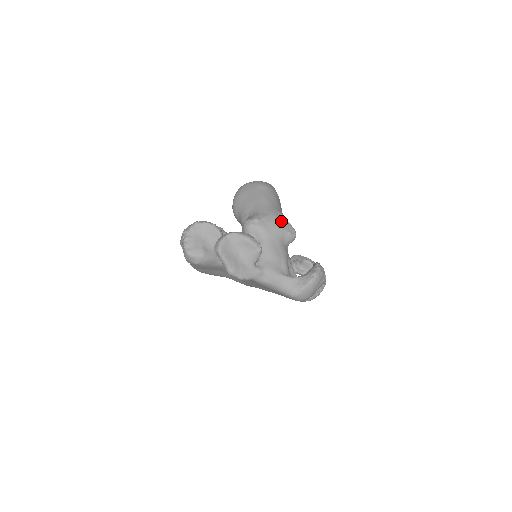
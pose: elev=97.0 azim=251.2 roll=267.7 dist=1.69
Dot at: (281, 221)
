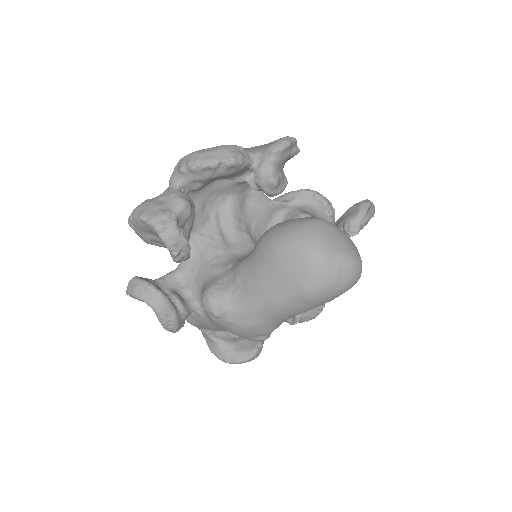
Dot at: (249, 336)
